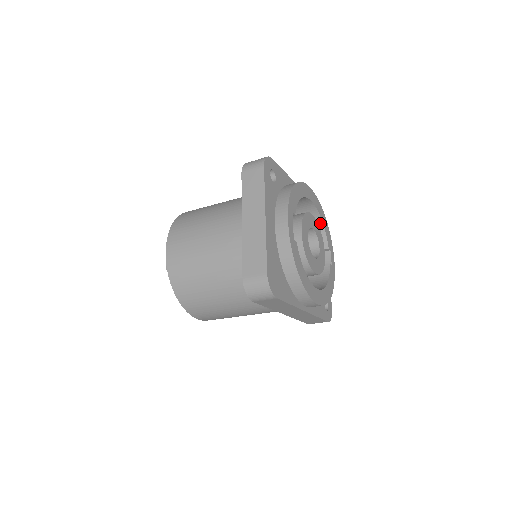
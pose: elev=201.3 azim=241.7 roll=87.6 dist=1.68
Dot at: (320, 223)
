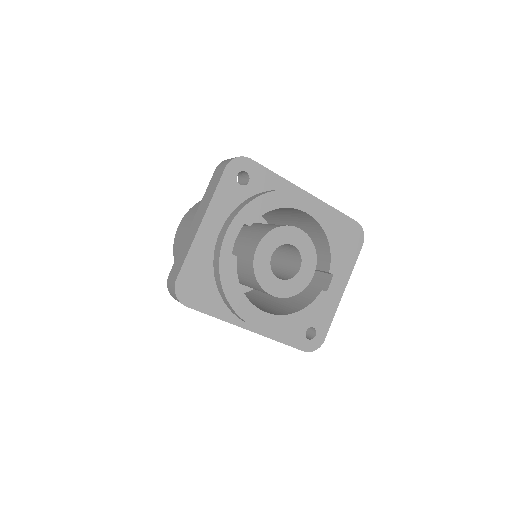
Dot at: (326, 240)
